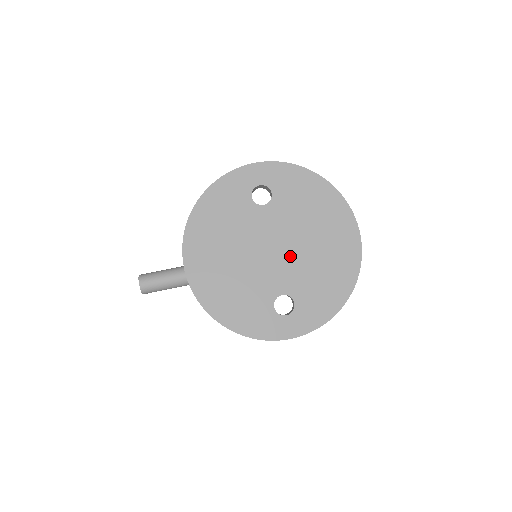
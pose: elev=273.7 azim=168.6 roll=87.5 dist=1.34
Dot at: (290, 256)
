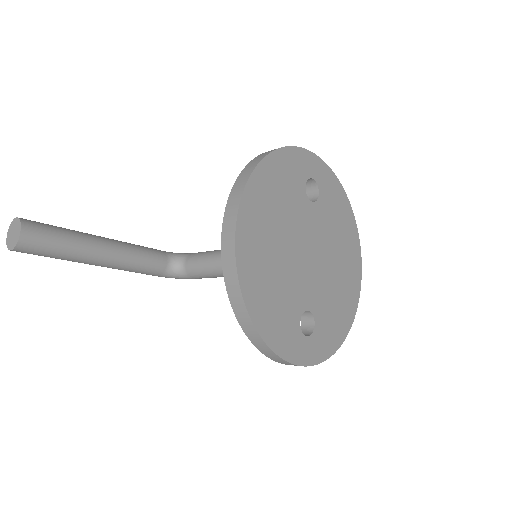
Dot at: (320, 269)
